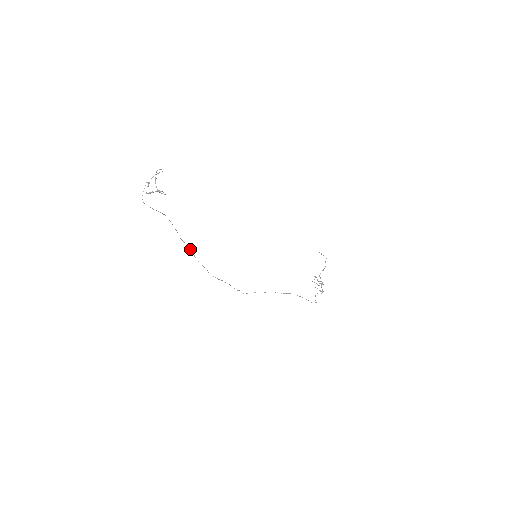
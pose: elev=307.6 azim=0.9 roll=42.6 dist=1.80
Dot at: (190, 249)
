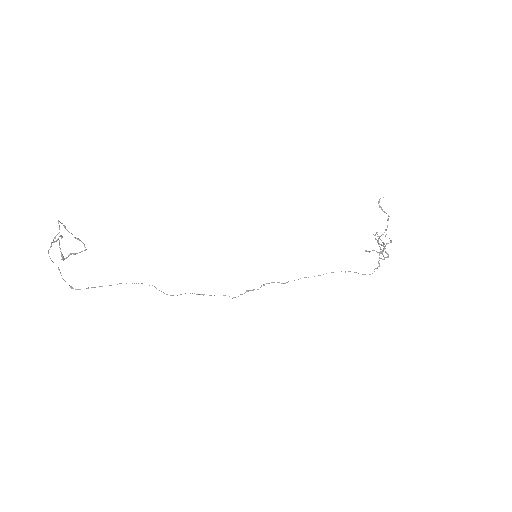
Dot at: (154, 286)
